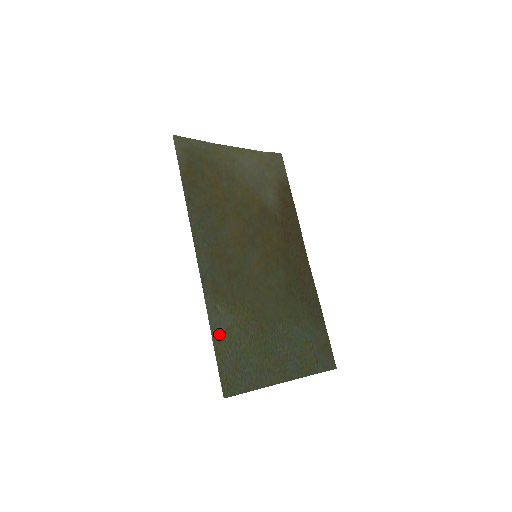
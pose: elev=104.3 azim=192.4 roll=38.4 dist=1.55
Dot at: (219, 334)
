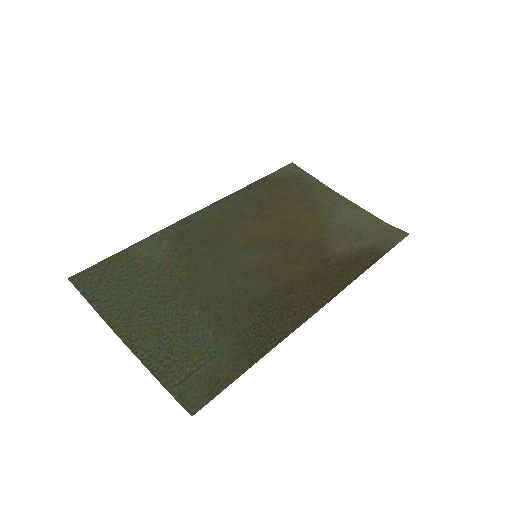
Dot at: (137, 252)
